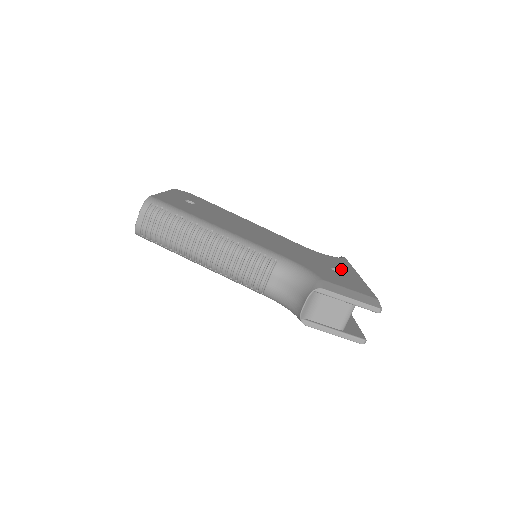
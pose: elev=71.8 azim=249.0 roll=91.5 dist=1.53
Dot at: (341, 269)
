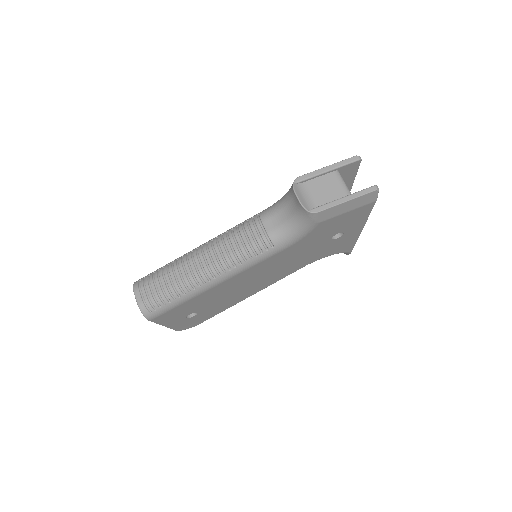
Dot at: occluded
